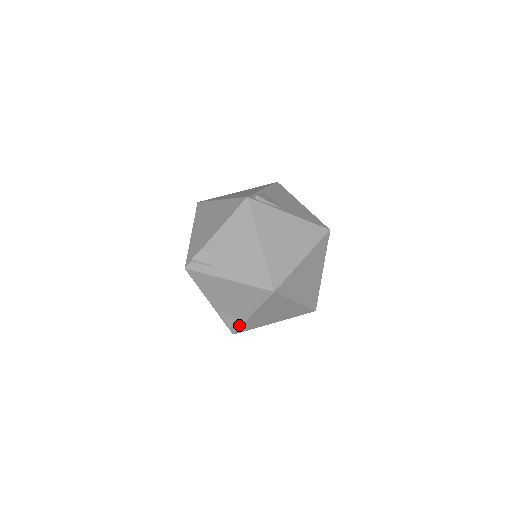
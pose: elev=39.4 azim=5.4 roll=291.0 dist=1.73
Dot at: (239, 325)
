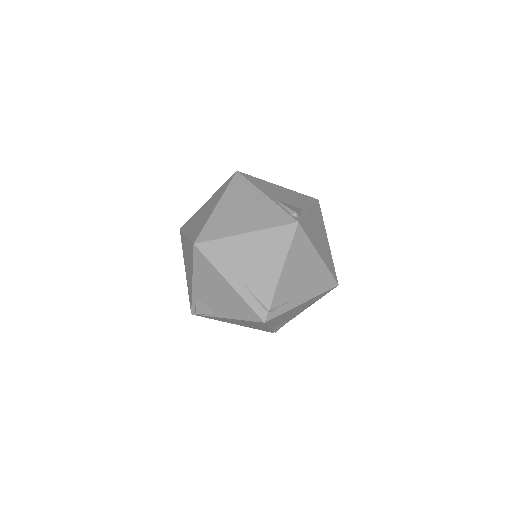
Dot at: occluded
